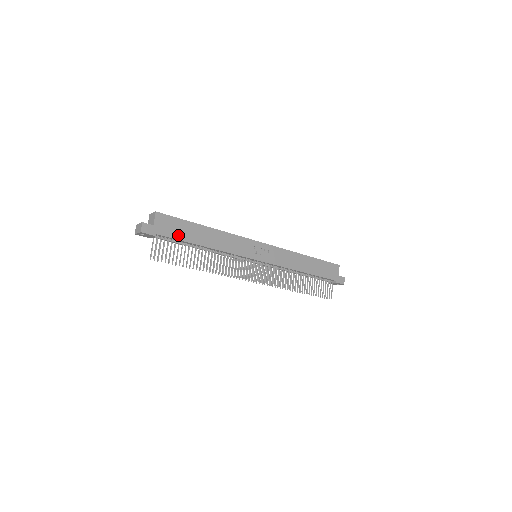
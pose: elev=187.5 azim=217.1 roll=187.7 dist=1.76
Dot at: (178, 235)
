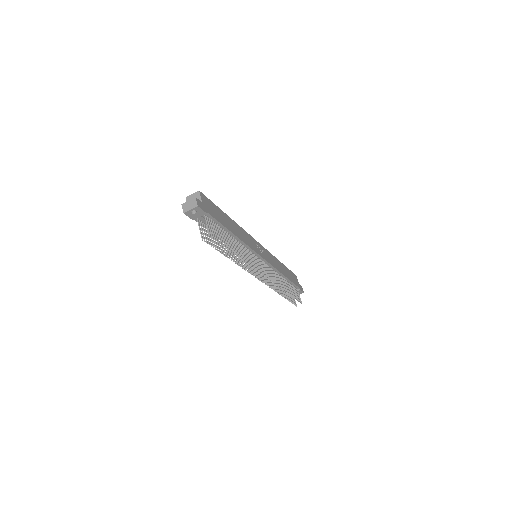
Dot at: (218, 218)
